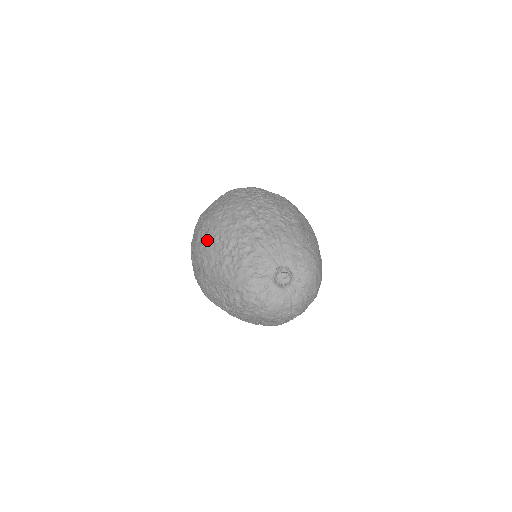
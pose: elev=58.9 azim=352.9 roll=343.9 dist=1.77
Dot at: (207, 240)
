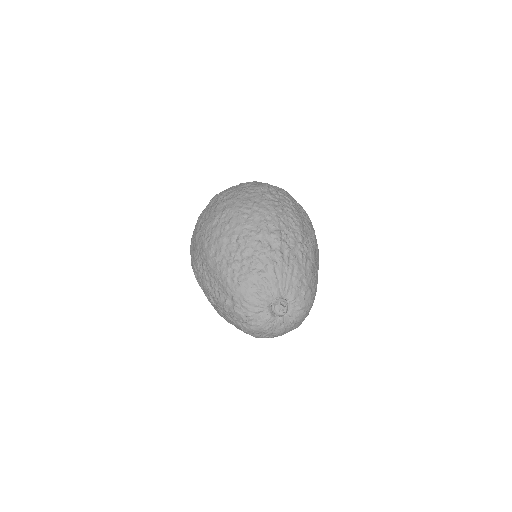
Dot at: (223, 231)
